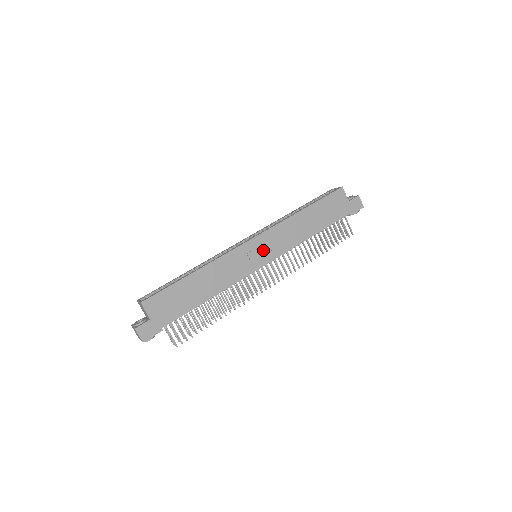
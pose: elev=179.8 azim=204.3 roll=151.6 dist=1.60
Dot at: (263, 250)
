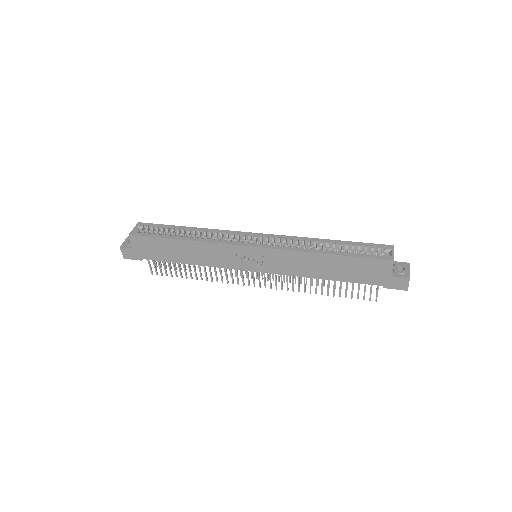
Dot at: (259, 260)
